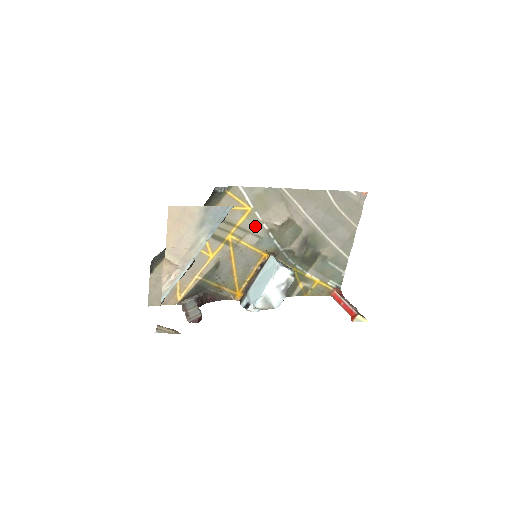
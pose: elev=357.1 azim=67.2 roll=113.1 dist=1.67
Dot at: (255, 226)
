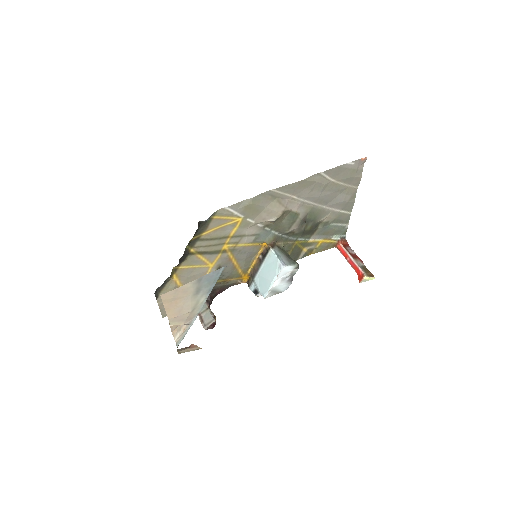
Dot at: (249, 229)
